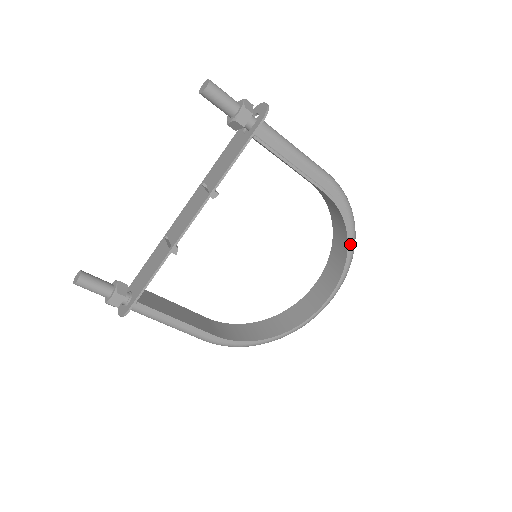
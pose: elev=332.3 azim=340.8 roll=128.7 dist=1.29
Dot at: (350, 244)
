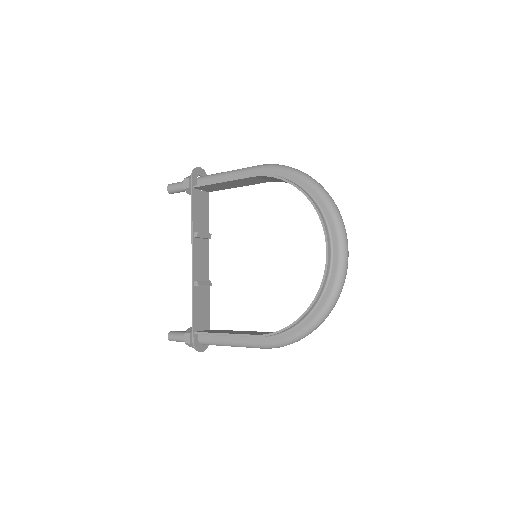
Dot at: (313, 192)
